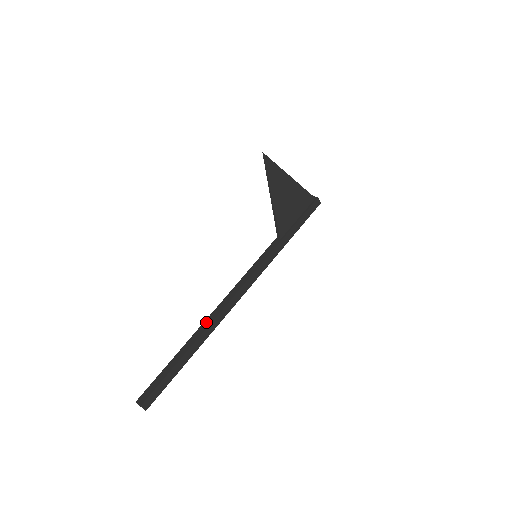
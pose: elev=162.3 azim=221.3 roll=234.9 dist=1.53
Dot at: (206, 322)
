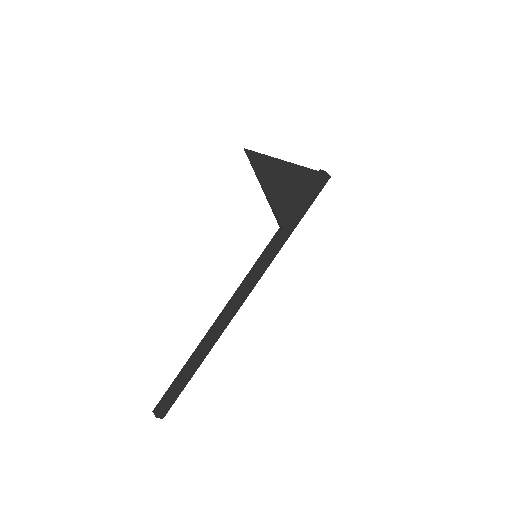
Dot at: (210, 331)
